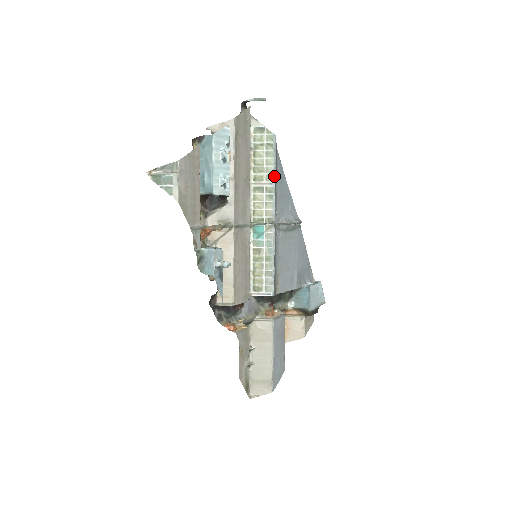
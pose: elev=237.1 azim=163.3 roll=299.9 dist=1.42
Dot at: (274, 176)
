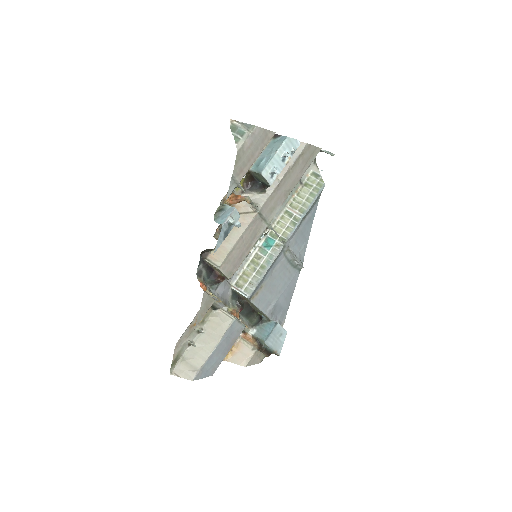
Dot at: (306, 211)
